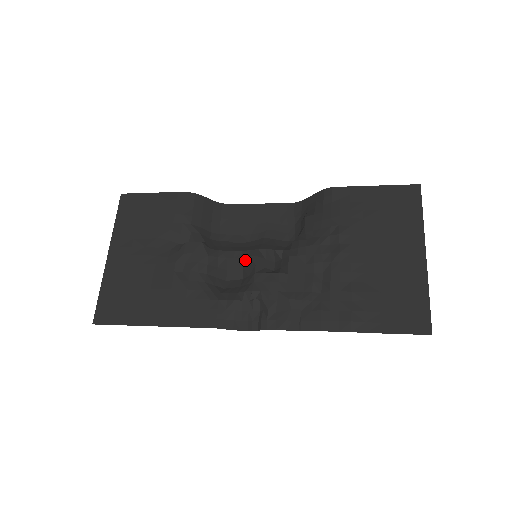
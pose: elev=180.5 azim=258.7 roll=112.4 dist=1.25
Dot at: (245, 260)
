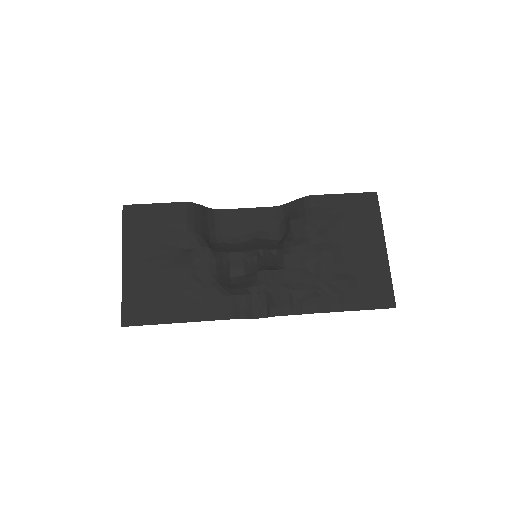
Dot at: (246, 260)
